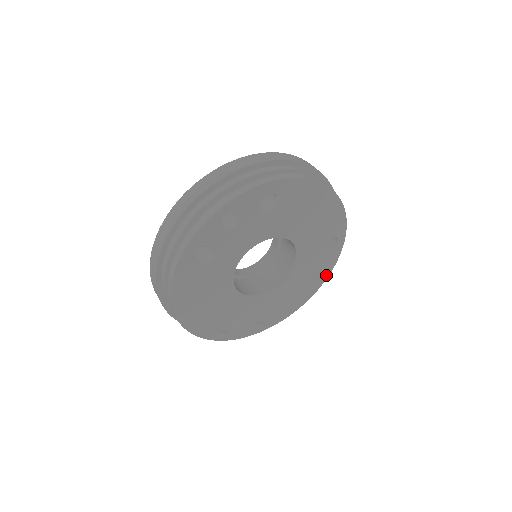
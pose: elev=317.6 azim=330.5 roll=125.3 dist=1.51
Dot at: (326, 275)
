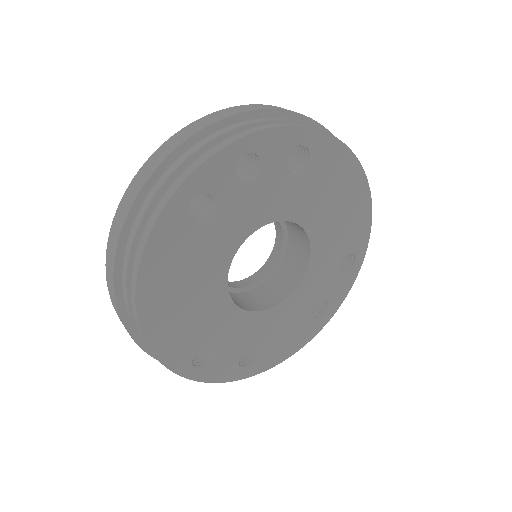
Dot at: (332, 311)
